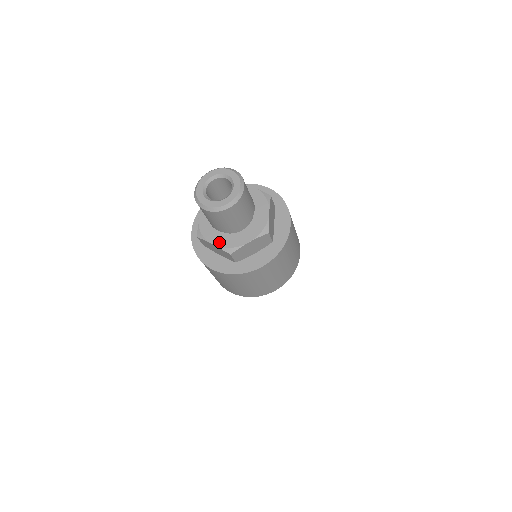
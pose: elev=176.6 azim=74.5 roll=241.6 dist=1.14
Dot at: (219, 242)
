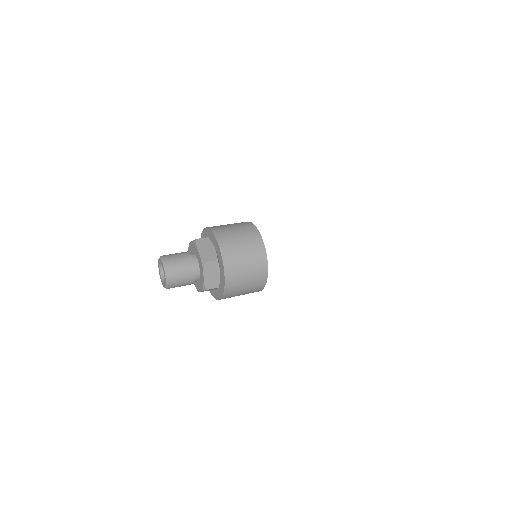
Dot at: occluded
